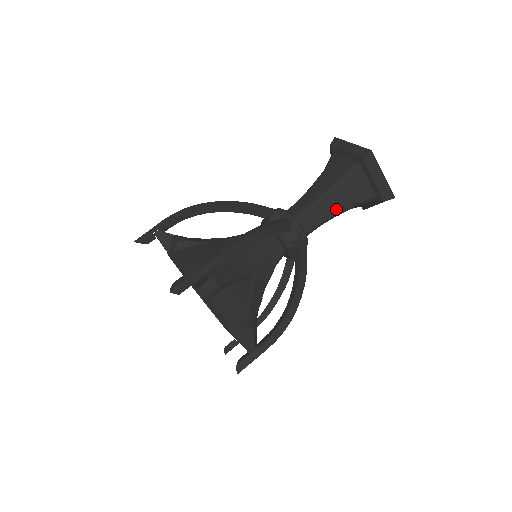
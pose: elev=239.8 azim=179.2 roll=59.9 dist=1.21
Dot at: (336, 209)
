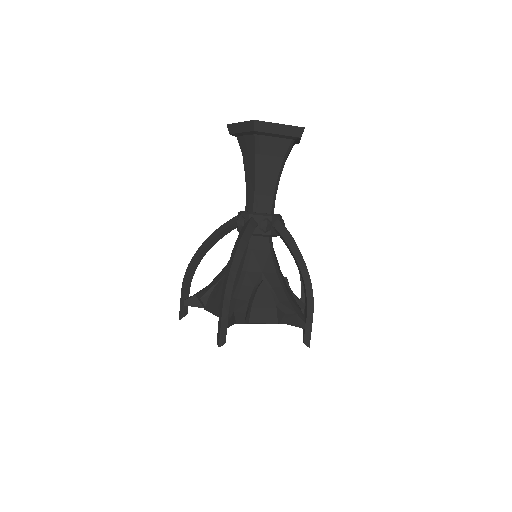
Dot at: (274, 176)
